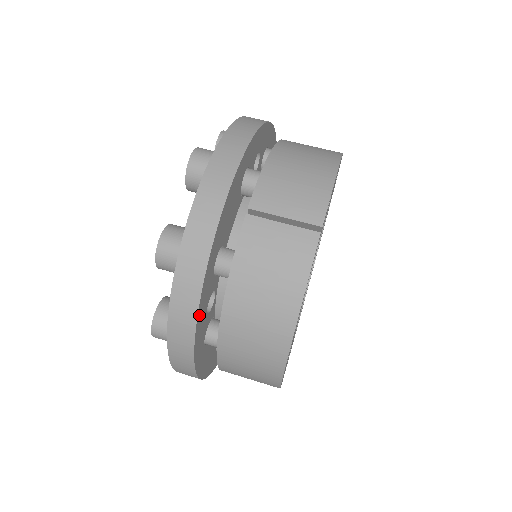
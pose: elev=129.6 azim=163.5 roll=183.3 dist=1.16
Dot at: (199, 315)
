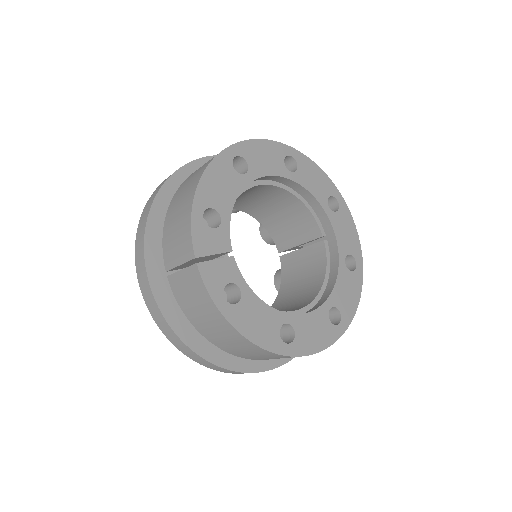
Dot at: (200, 351)
